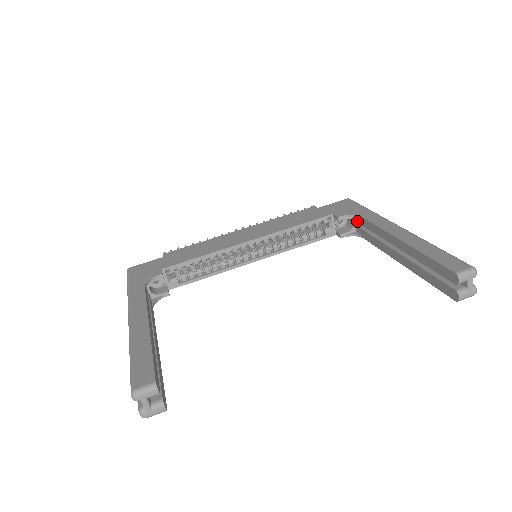
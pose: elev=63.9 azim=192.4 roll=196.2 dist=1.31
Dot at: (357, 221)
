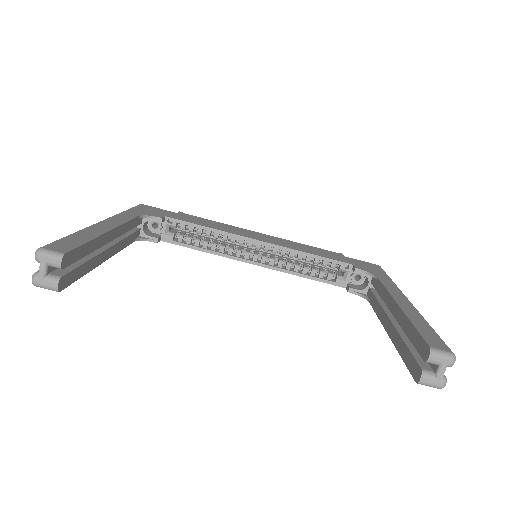
Dot at: (372, 283)
